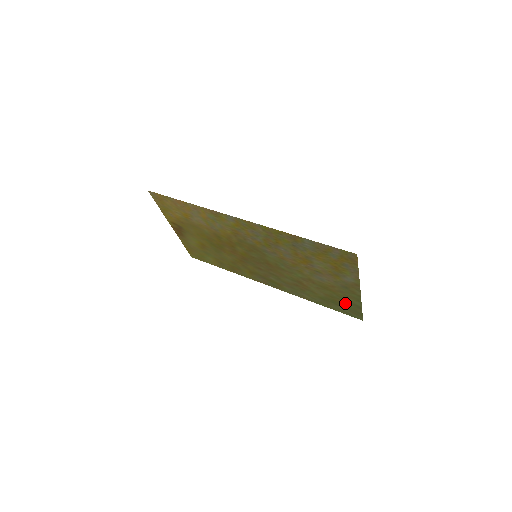
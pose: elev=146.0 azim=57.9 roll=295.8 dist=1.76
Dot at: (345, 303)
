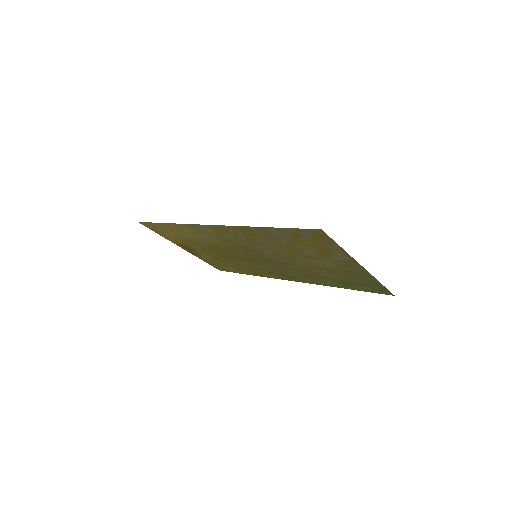
Dot at: (363, 282)
